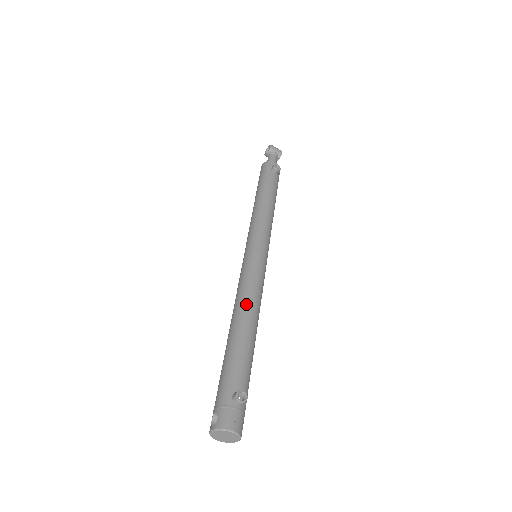
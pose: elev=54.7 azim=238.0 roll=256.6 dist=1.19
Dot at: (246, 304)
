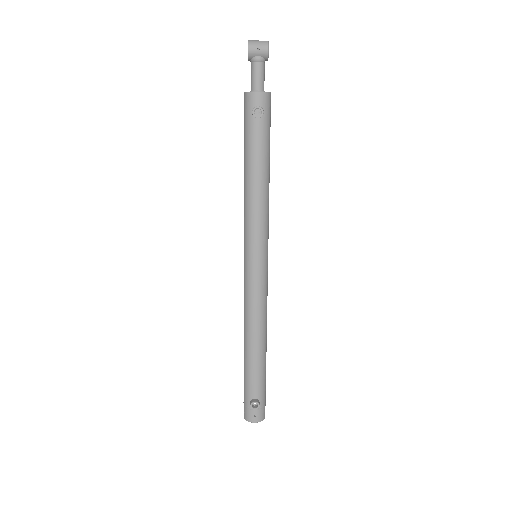
Dot at: (249, 326)
